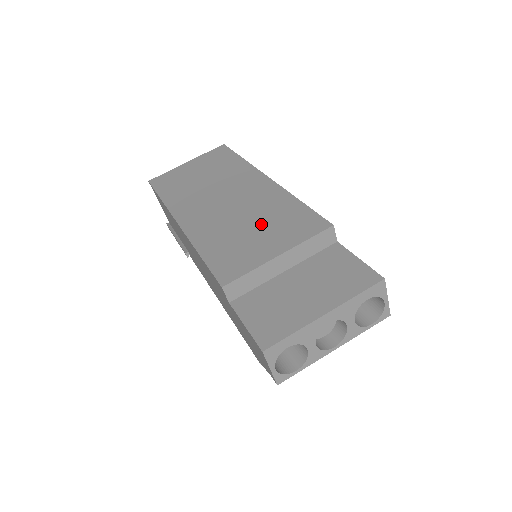
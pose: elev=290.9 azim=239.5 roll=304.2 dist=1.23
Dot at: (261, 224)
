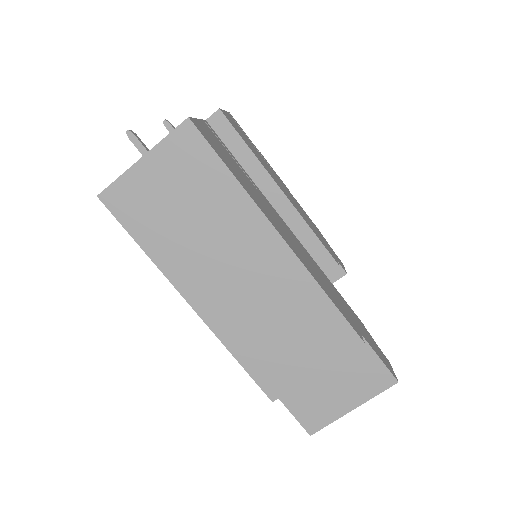
Dot at: (292, 328)
